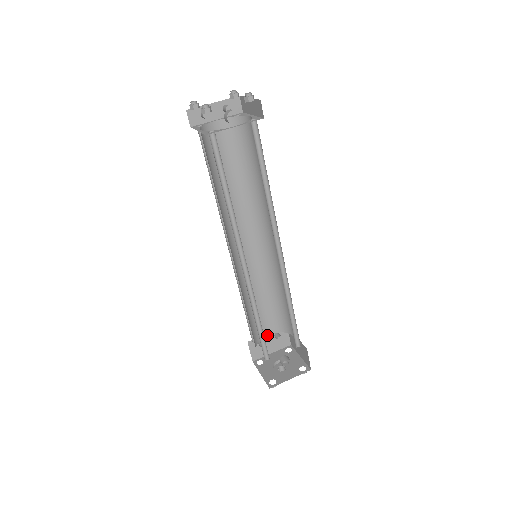
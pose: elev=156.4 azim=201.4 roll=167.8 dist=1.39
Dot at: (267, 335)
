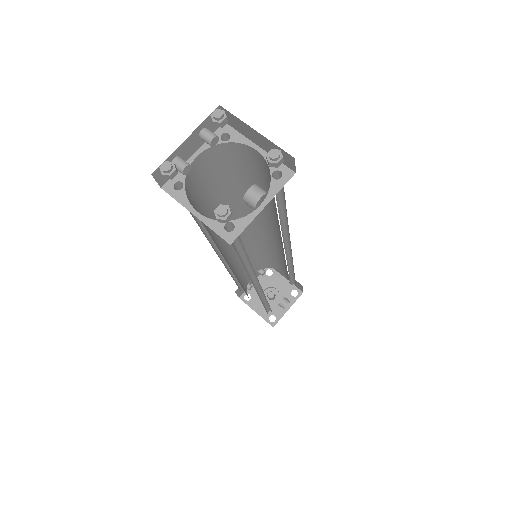
Dot at: occluded
